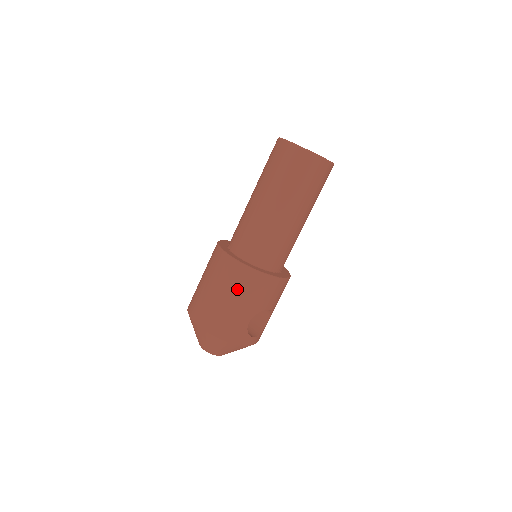
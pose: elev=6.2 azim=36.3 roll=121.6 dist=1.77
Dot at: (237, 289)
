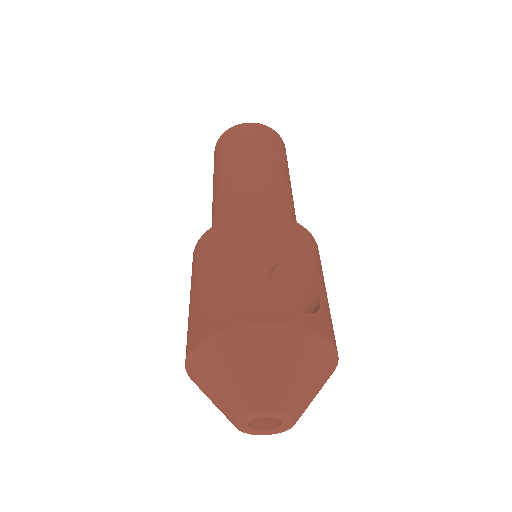
Dot at: (221, 251)
